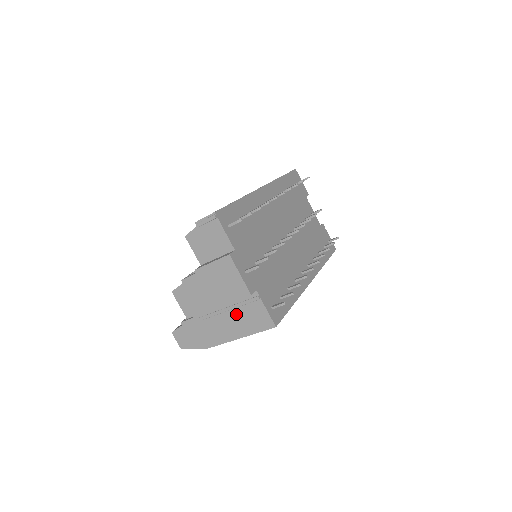
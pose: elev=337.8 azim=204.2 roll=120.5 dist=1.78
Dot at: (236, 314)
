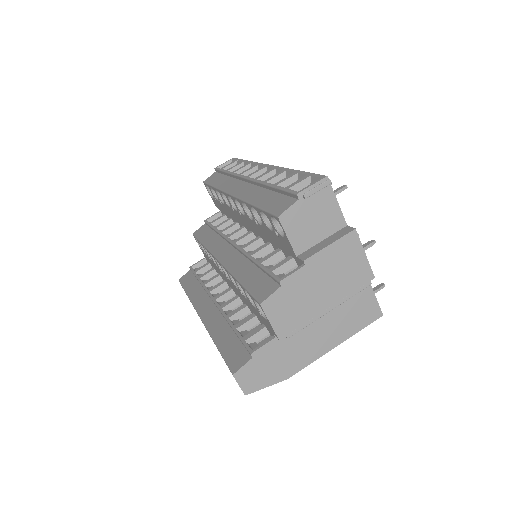
Dot at: (337, 314)
